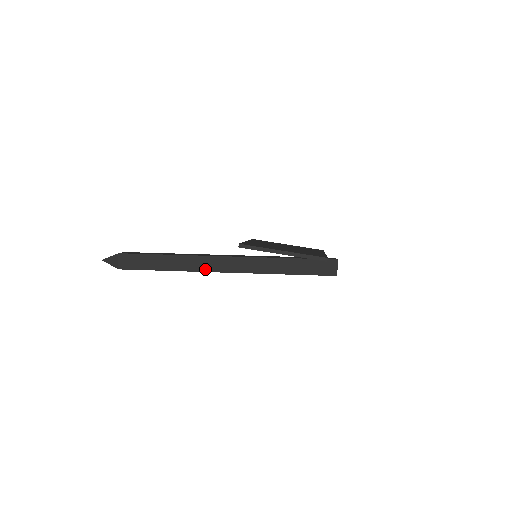
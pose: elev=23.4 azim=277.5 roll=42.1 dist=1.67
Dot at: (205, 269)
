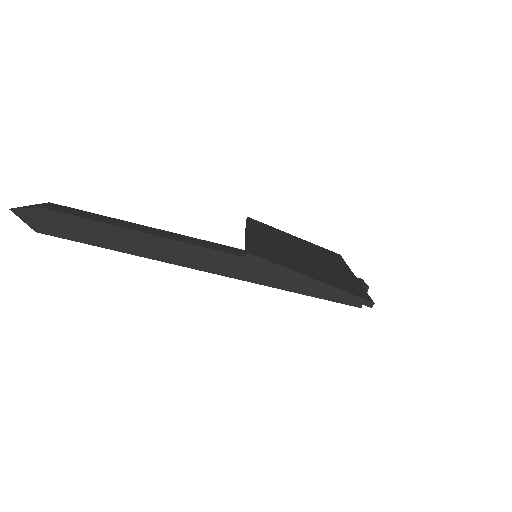
Dot at: (177, 261)
